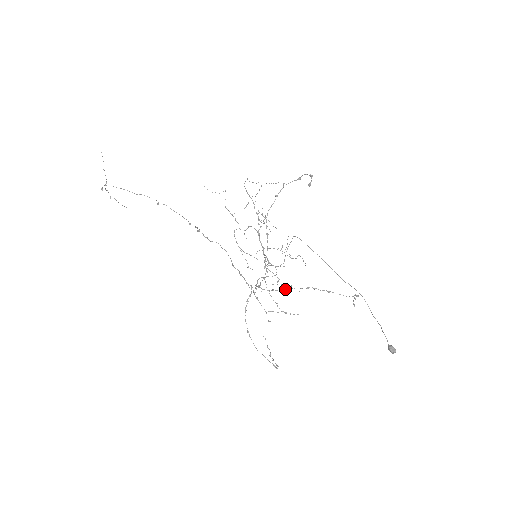
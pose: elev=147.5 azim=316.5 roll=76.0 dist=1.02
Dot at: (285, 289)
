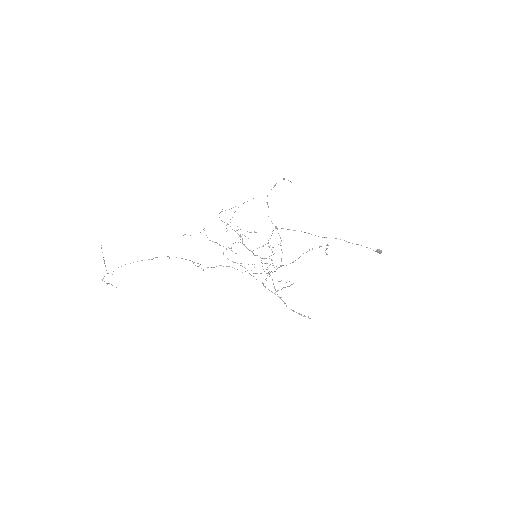
Dot at: occluded
